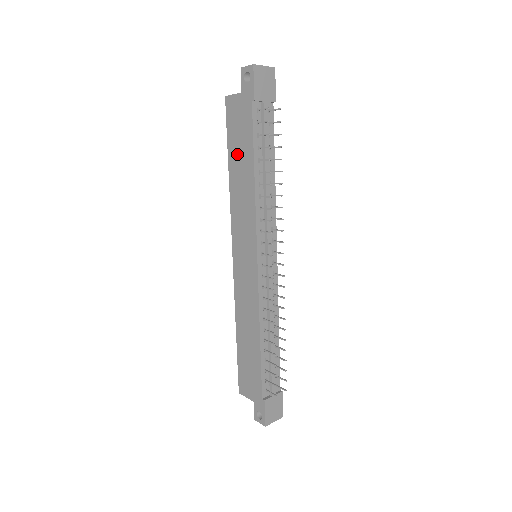
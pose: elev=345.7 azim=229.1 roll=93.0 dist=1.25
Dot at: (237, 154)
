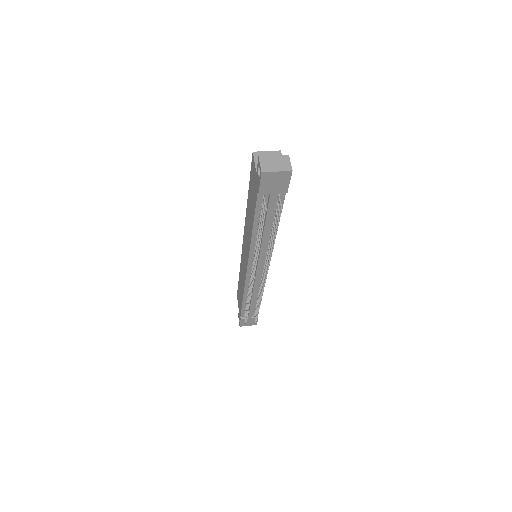
Dot at: (250, 201)
